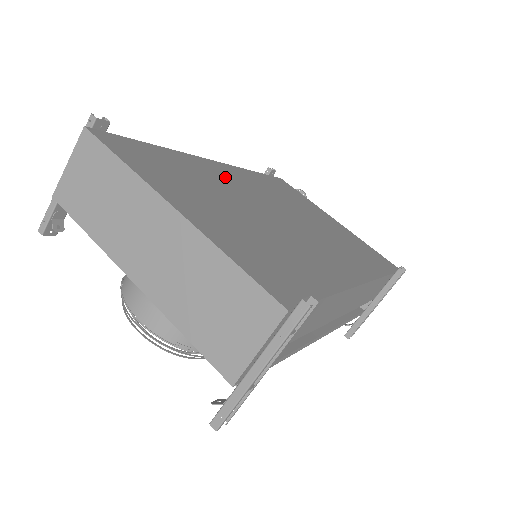
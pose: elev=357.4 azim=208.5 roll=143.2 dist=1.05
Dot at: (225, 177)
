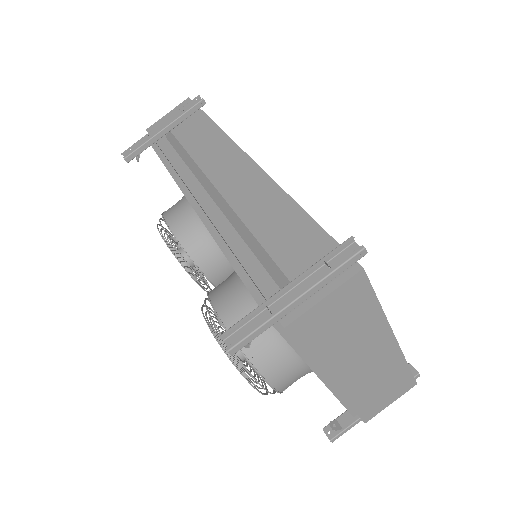
Dot at: occluded
